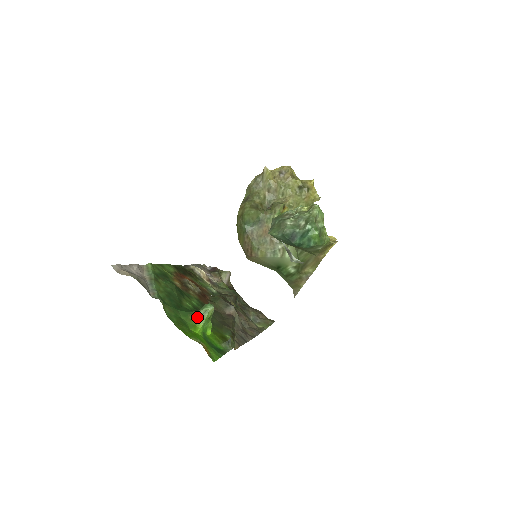
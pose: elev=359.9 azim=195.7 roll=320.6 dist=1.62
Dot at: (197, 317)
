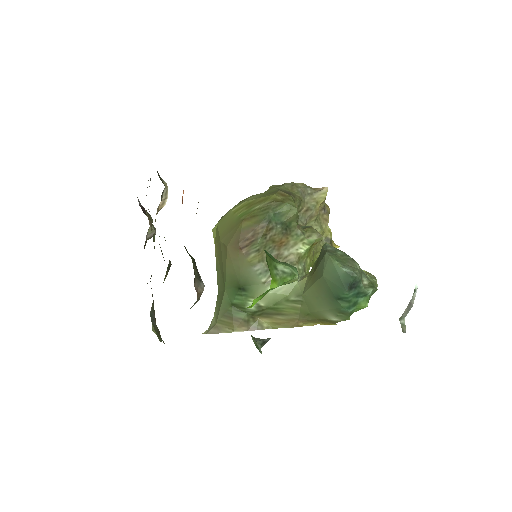
Dot at: (276, 268)
